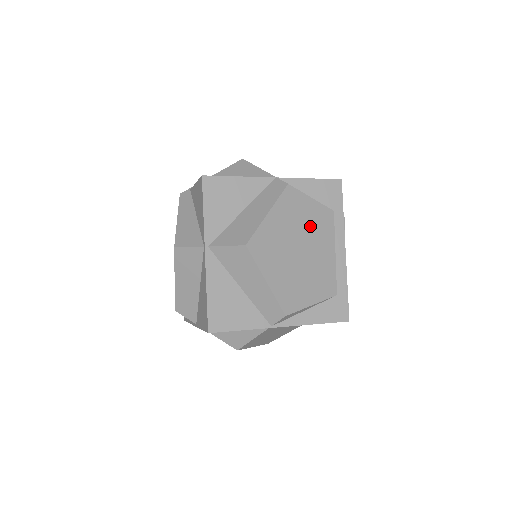
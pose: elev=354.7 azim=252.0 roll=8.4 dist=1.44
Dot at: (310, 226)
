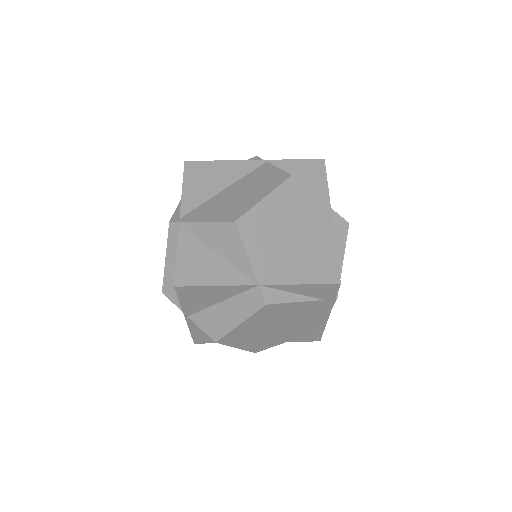
Dot at: (290, 315)
